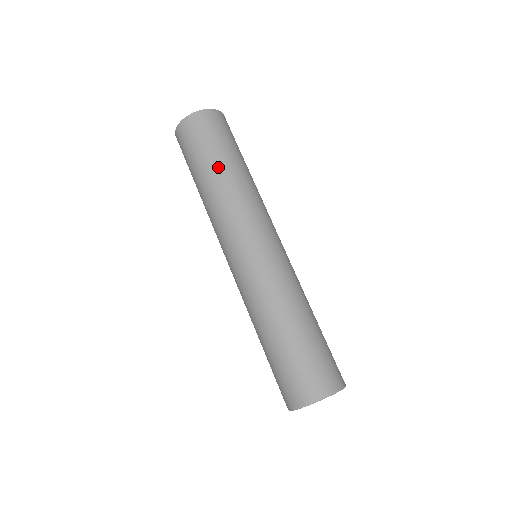
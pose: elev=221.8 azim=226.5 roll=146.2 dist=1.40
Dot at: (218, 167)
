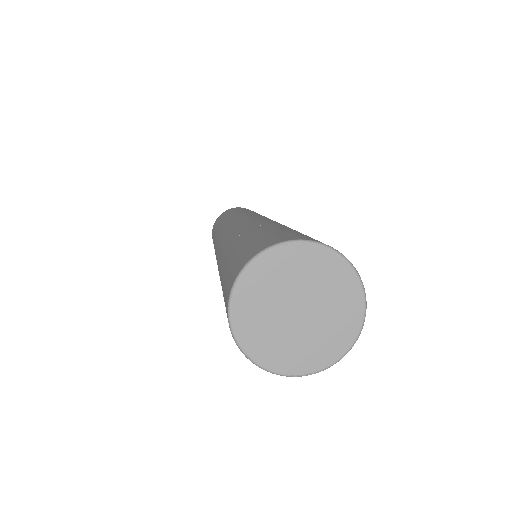
Dot at: (231, 213)
